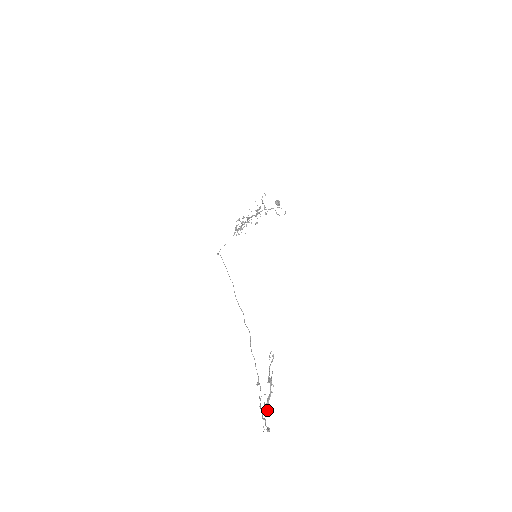
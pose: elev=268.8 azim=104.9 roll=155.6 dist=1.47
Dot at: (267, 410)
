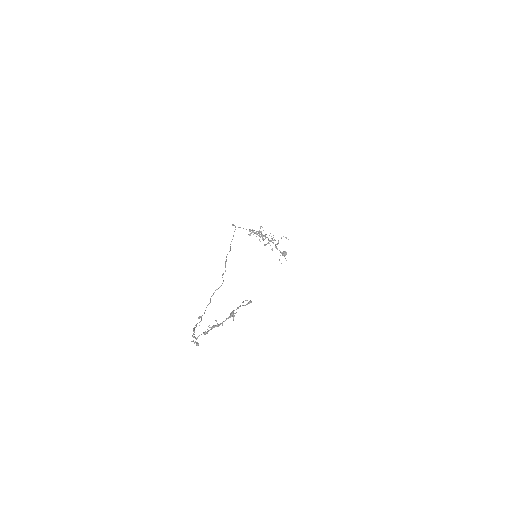
Dot at: (207, 332)
